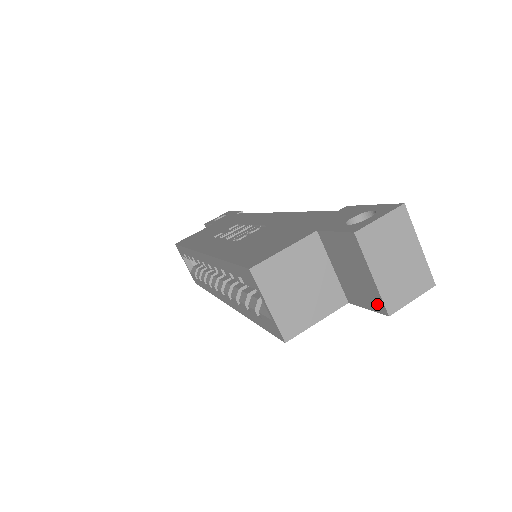
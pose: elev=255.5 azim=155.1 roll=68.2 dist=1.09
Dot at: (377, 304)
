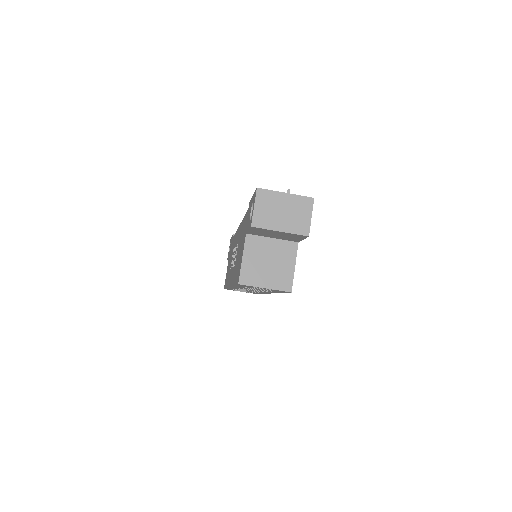
Dot at: (300, 236)
